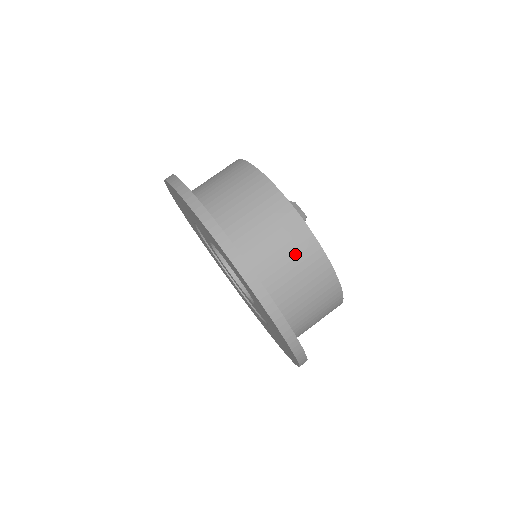
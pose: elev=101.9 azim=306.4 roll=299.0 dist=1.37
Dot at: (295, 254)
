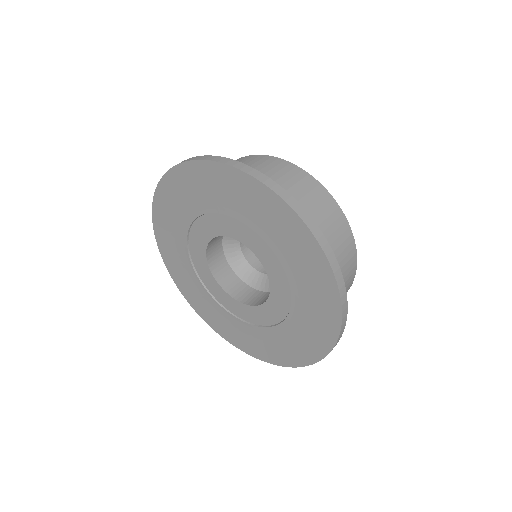
Dot at: (316, 203)
